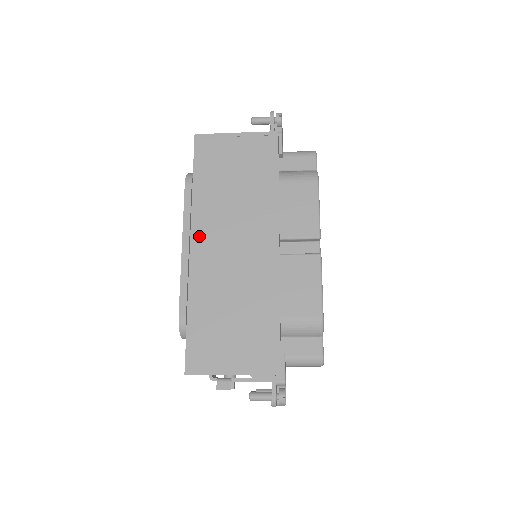
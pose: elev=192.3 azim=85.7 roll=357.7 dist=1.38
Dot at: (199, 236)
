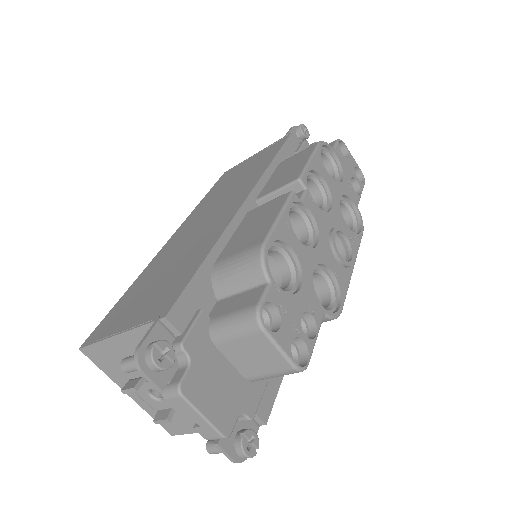
Dot at: (181, 229)
